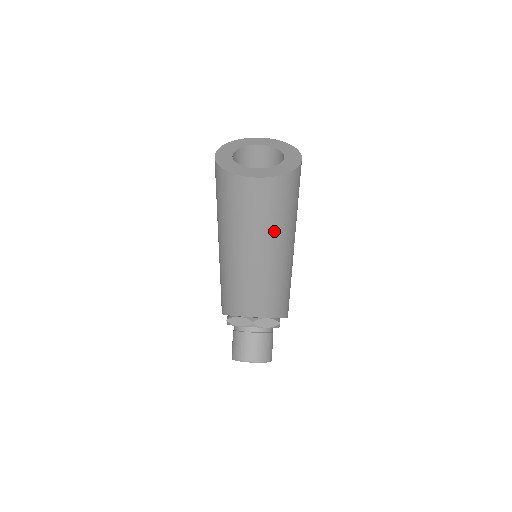
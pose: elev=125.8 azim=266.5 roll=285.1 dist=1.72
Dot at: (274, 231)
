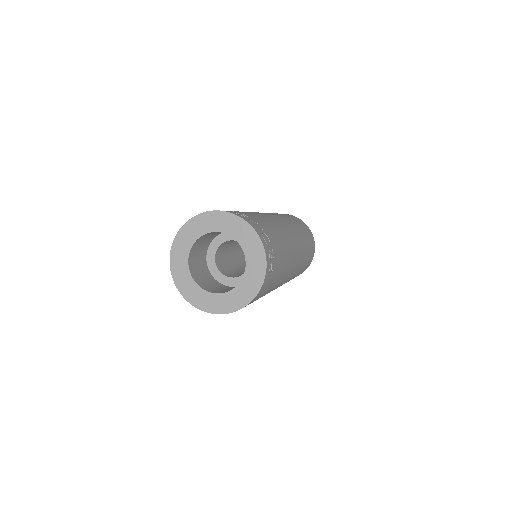
Dot at: occluded
